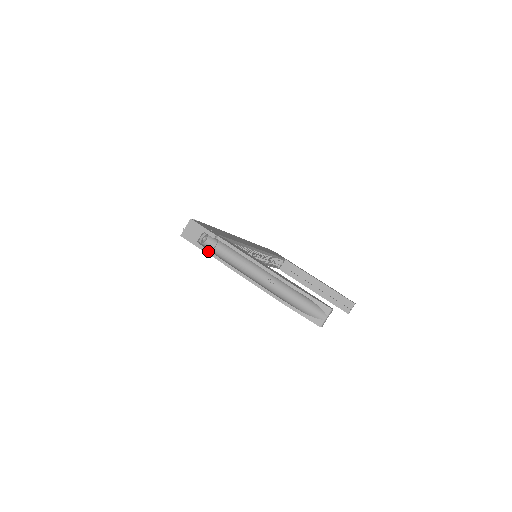
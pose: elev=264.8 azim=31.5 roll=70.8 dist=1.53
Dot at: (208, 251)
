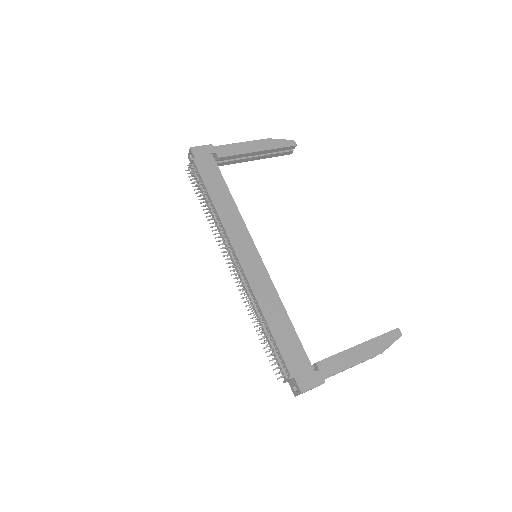
Dot at: occluded
